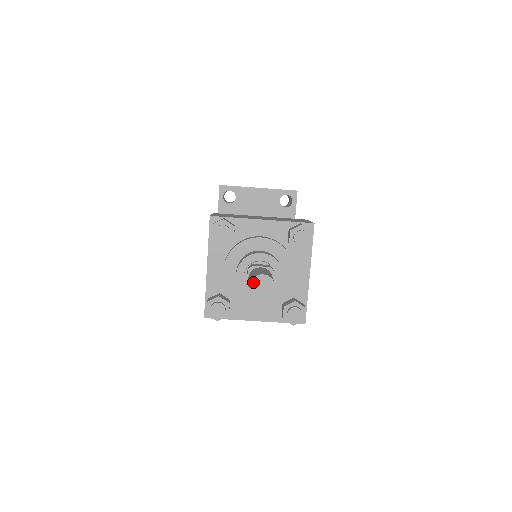
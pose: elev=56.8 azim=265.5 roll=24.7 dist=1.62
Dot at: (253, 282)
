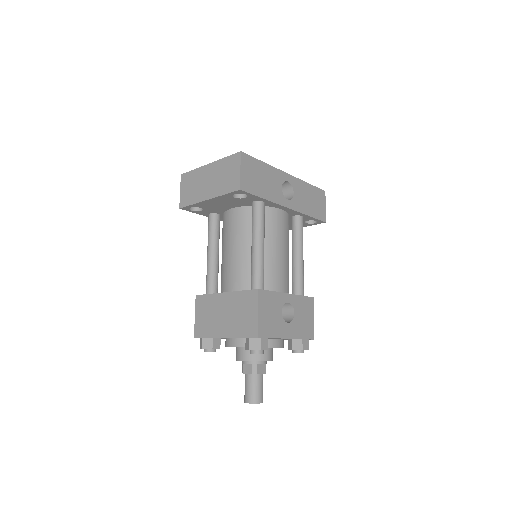
Dot at: occluded
